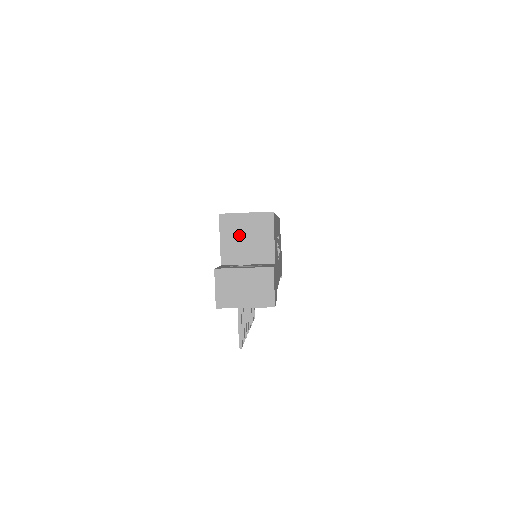
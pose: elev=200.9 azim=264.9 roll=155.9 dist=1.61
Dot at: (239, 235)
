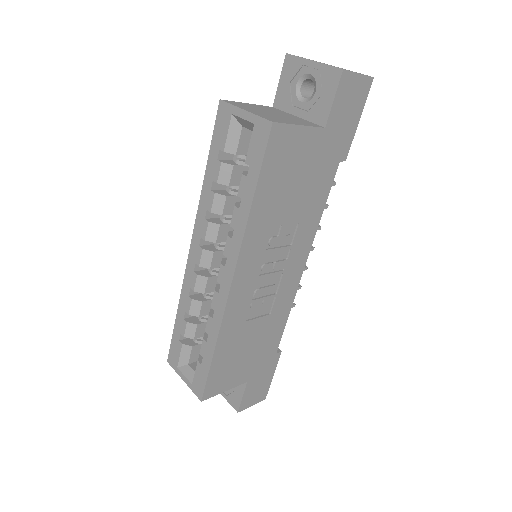
Dot at: occluded
